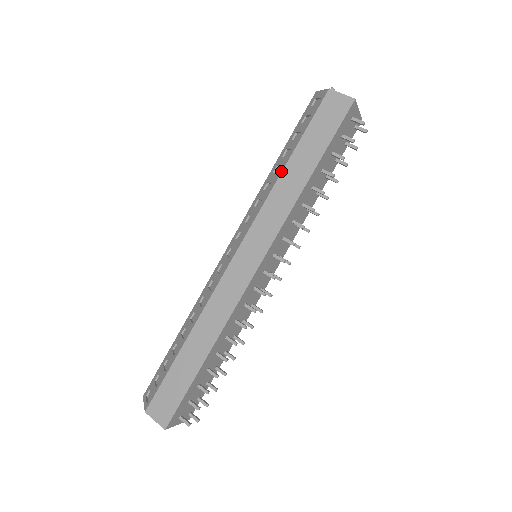
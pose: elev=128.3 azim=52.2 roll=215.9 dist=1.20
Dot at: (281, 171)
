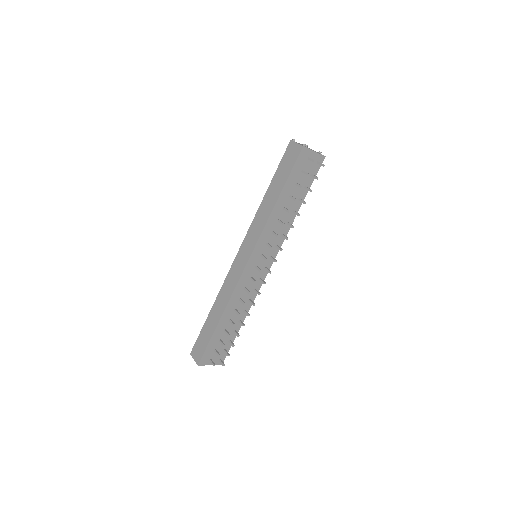
Dot at: (263, 198)
